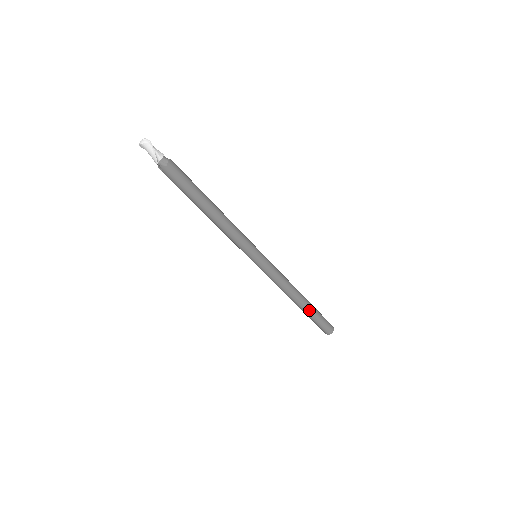
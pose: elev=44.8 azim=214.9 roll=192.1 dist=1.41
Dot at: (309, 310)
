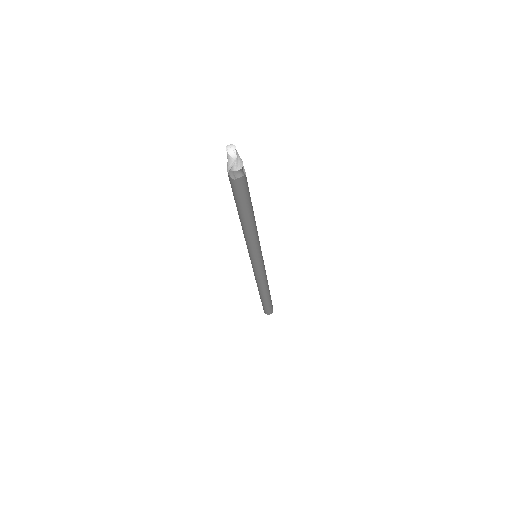
Dot at: (263, 299)
